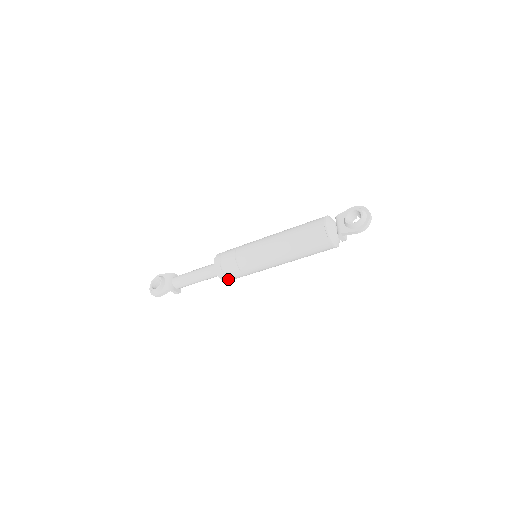
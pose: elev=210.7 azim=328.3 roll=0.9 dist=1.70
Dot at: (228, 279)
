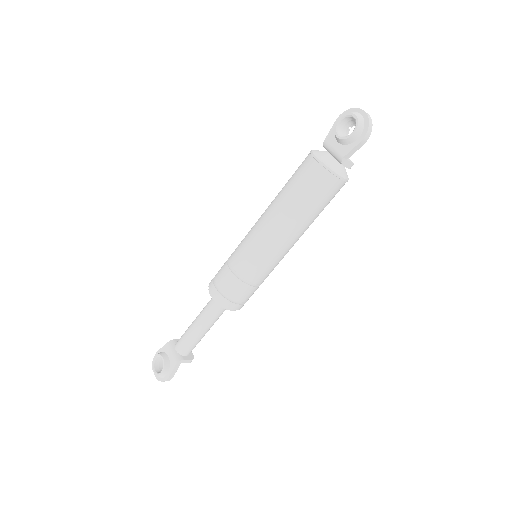
Dot at: (240, 305)
